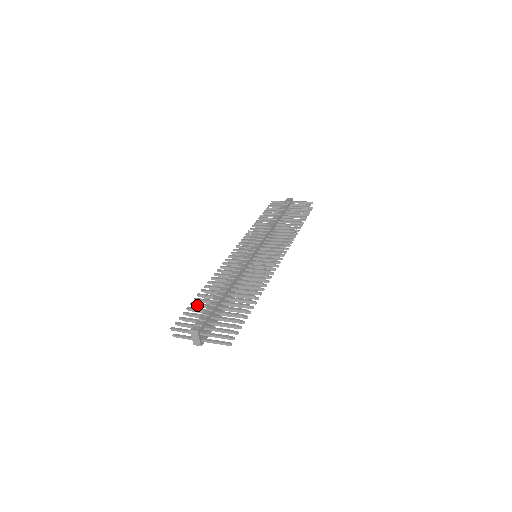
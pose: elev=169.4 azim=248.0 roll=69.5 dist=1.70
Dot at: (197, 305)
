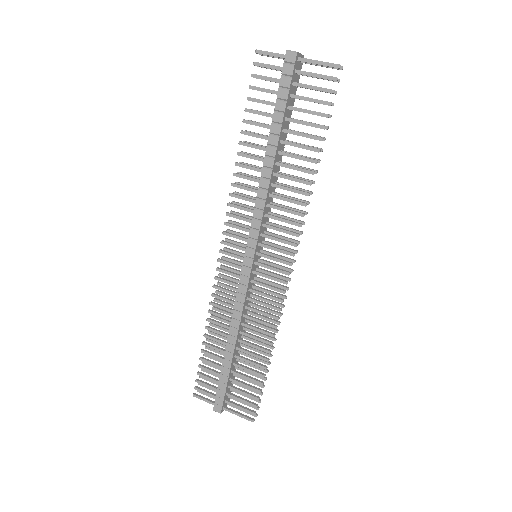
Dot at: (207, 362)
